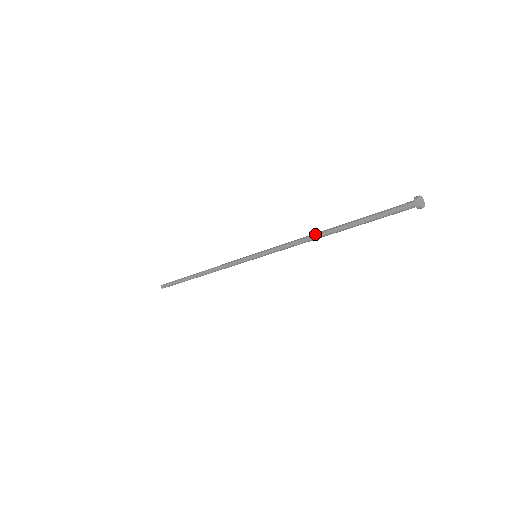
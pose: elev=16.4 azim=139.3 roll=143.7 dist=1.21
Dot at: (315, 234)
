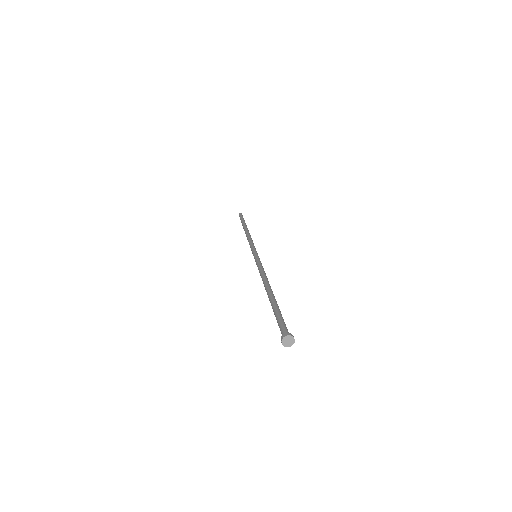
Dot at: (266, 283)
